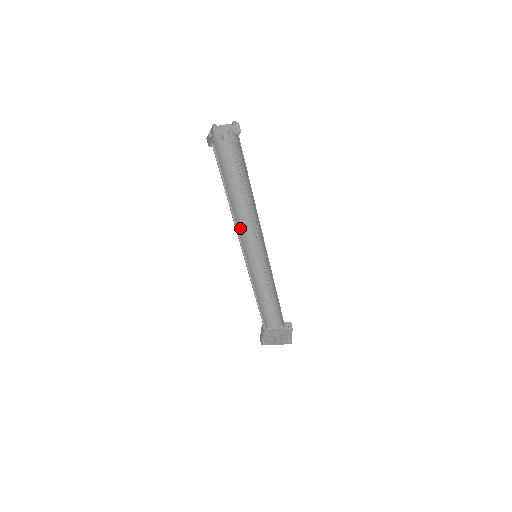
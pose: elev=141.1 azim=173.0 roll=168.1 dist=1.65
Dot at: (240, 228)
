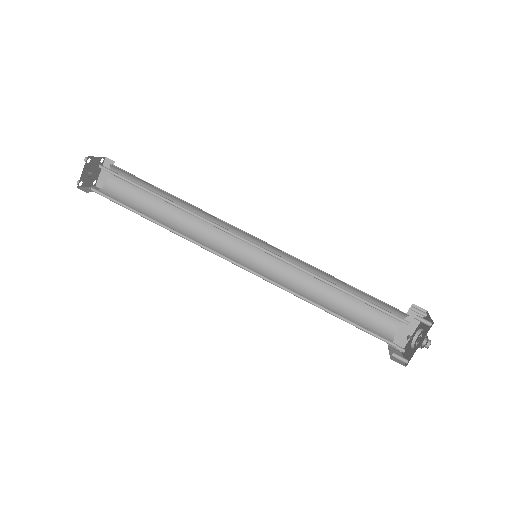
Dot at: (213, 247)
